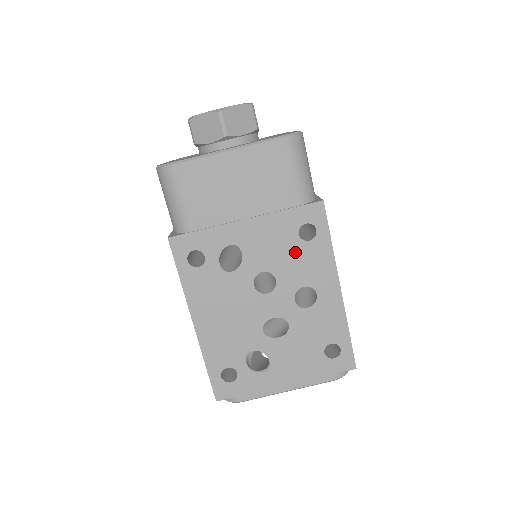
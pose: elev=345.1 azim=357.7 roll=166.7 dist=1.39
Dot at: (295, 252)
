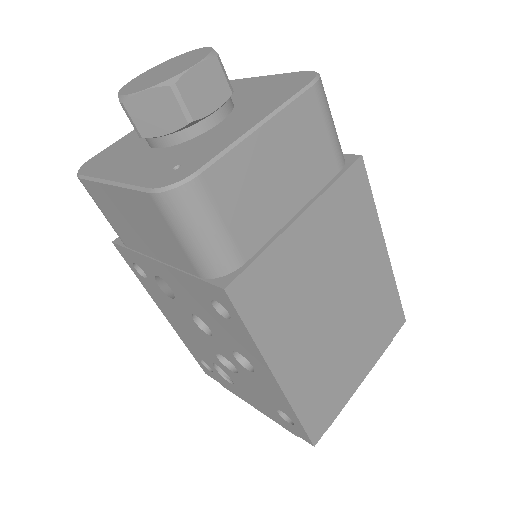
Dot at: (217, 319)
